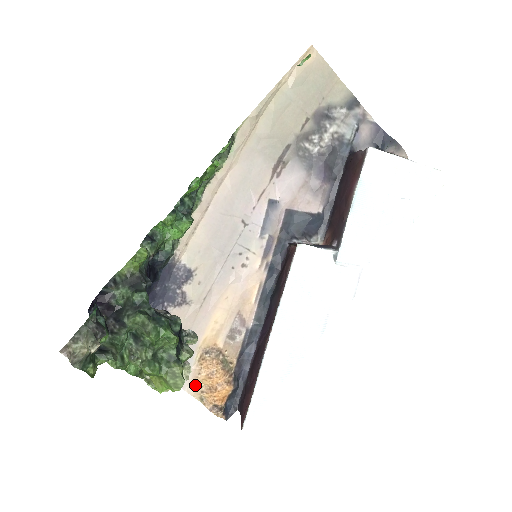
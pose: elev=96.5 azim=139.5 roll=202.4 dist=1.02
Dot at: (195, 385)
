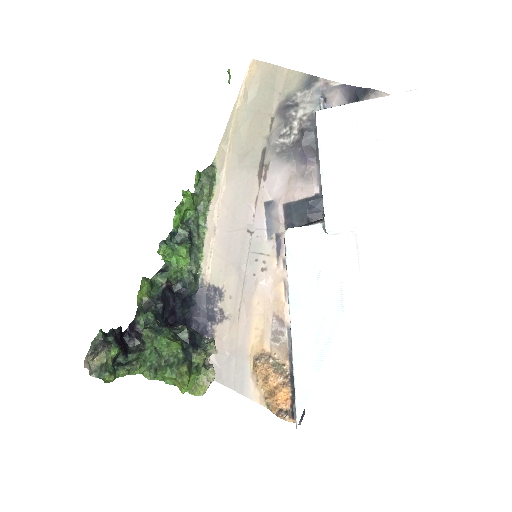
Dot at: (258, 393)
